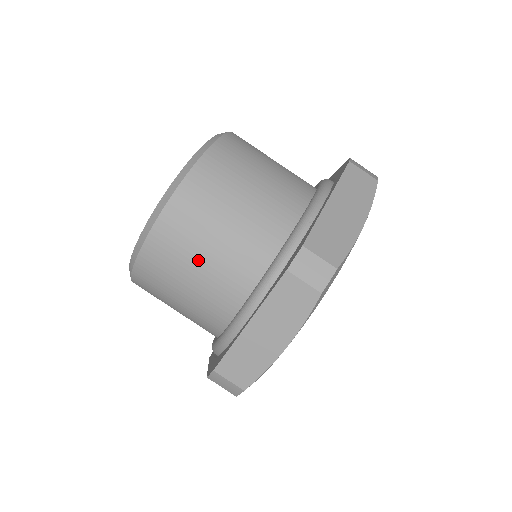
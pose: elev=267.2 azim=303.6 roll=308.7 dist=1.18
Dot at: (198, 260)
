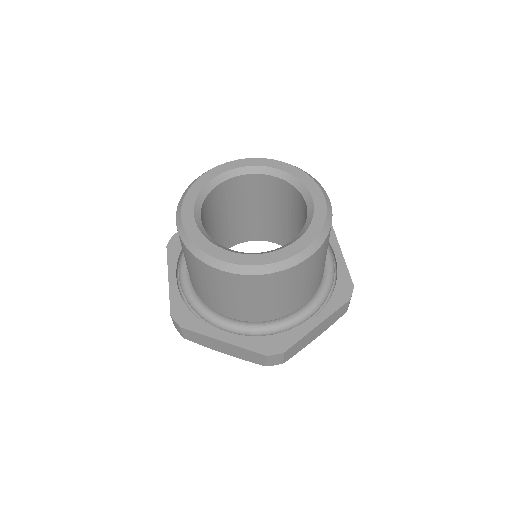
Dot at: (233, 296)
